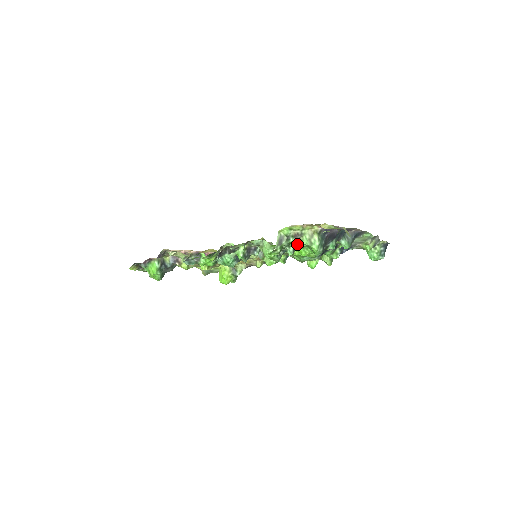
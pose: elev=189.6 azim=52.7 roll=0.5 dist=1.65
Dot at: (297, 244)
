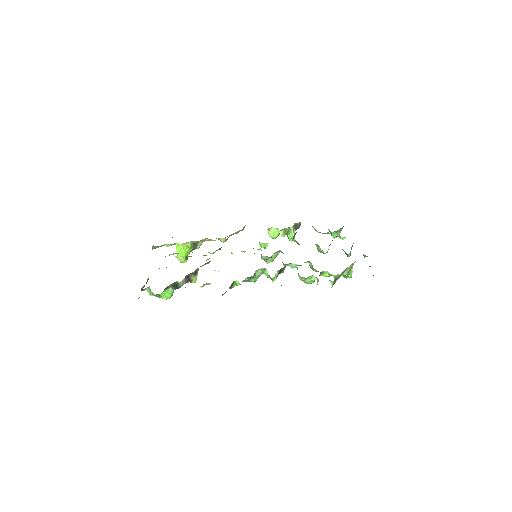
Dot at: occluded
